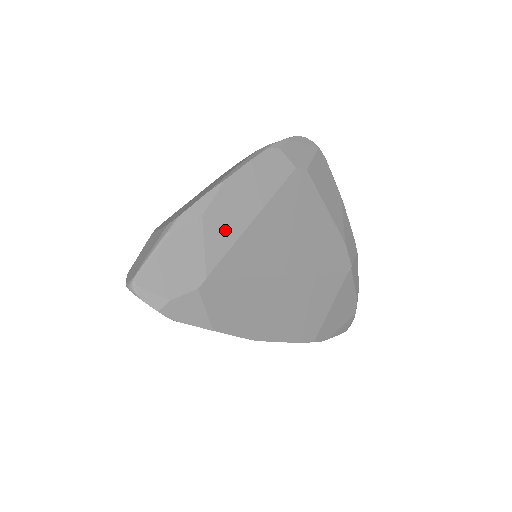
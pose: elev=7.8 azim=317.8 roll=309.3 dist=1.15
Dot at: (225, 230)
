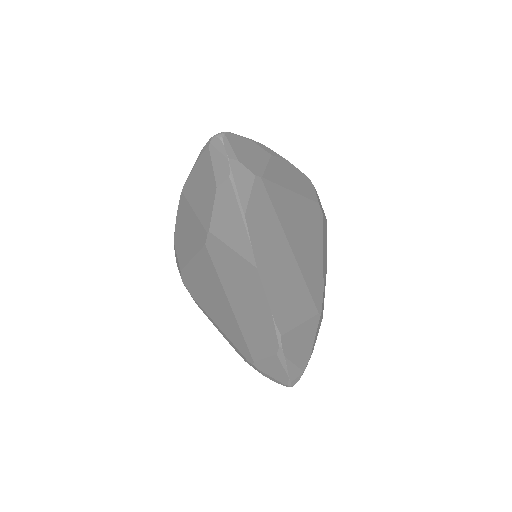
Dot at: (279, 175)
